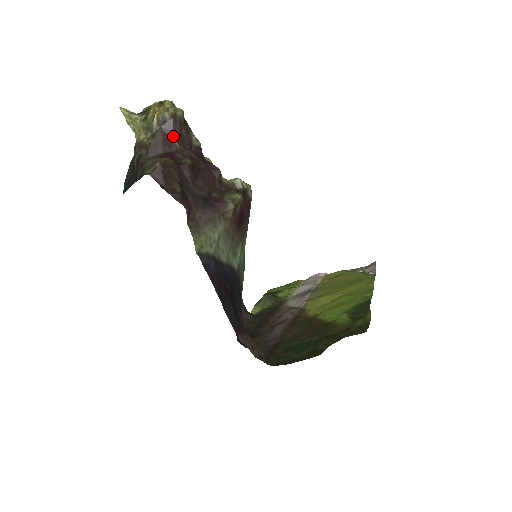
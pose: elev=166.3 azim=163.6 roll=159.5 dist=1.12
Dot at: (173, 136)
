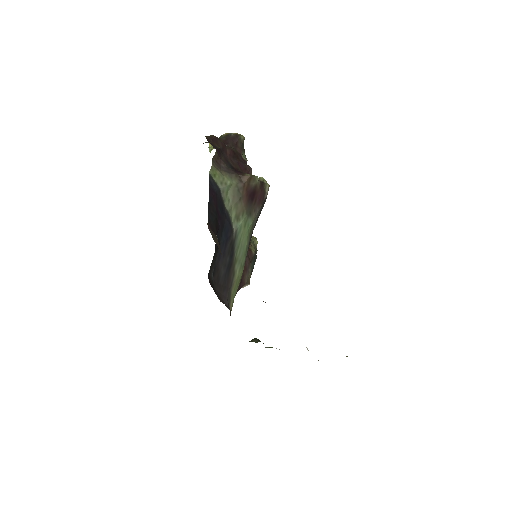
Dot at: (231, 141)
